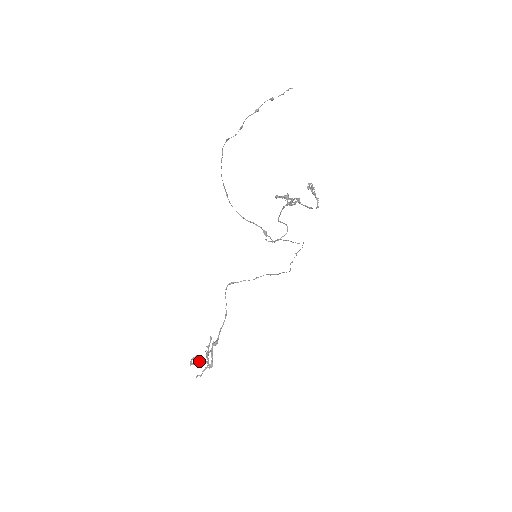
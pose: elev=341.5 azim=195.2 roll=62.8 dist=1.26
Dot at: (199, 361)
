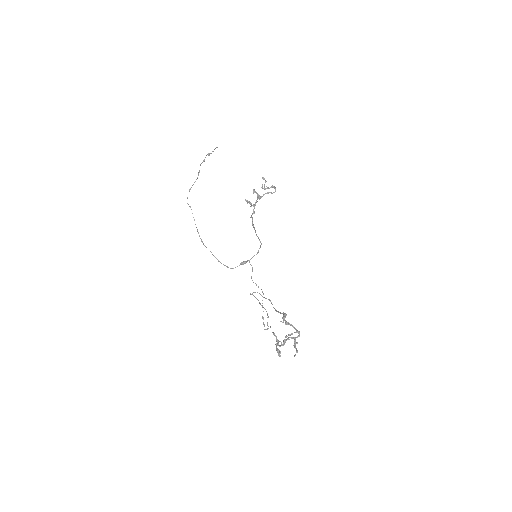
Dot at: (285, 336)
